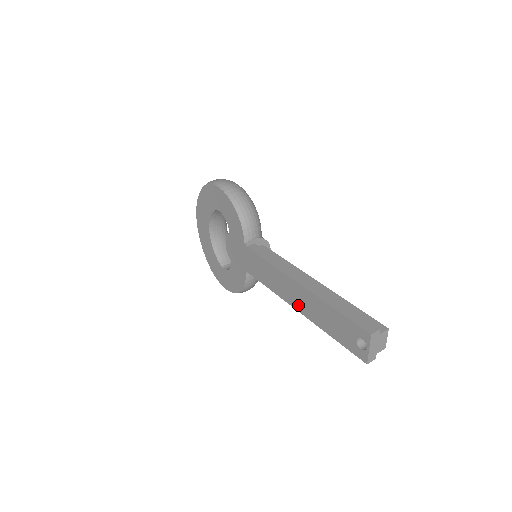
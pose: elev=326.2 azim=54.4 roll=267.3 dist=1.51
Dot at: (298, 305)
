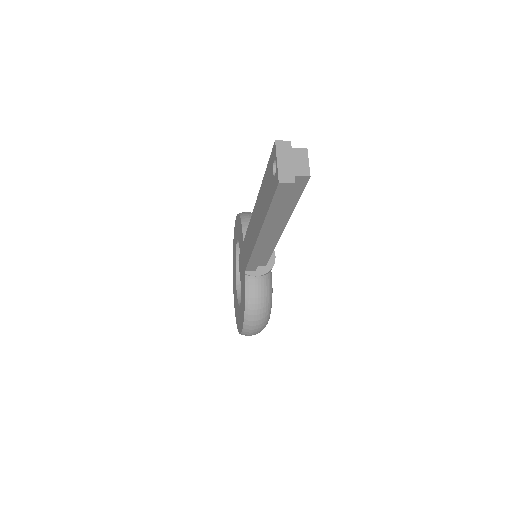
Dot at: (257, 229)
